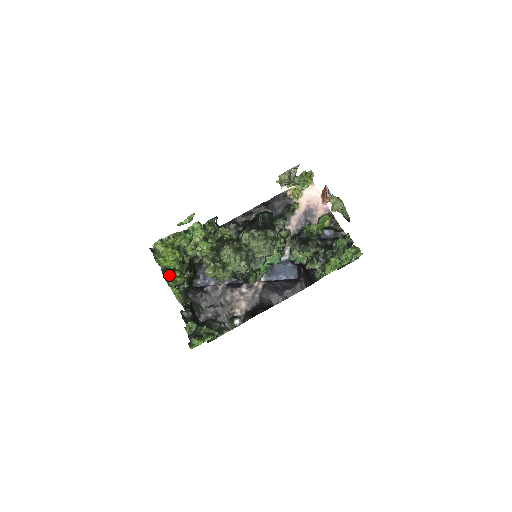
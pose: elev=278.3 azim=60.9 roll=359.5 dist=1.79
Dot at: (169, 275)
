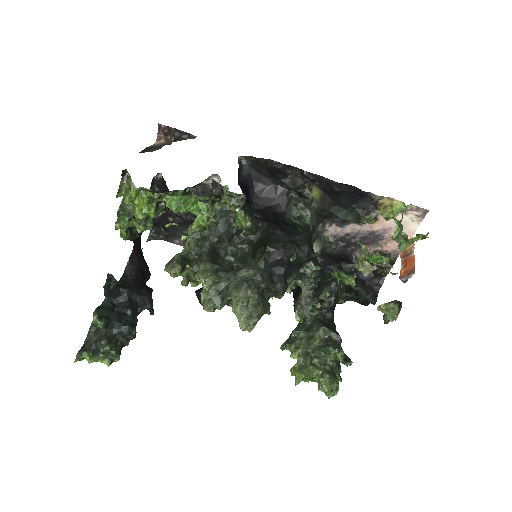
Dot at: (124, 223)
